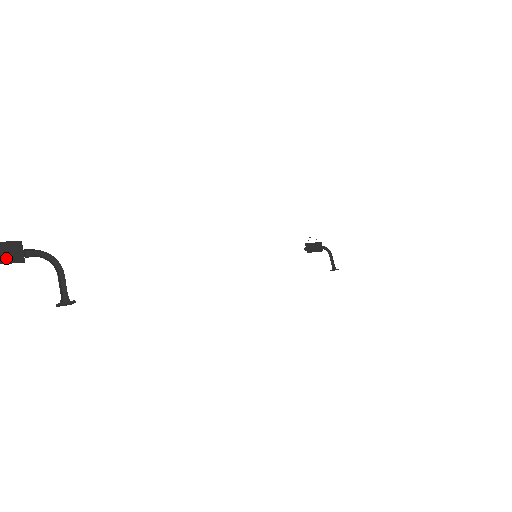
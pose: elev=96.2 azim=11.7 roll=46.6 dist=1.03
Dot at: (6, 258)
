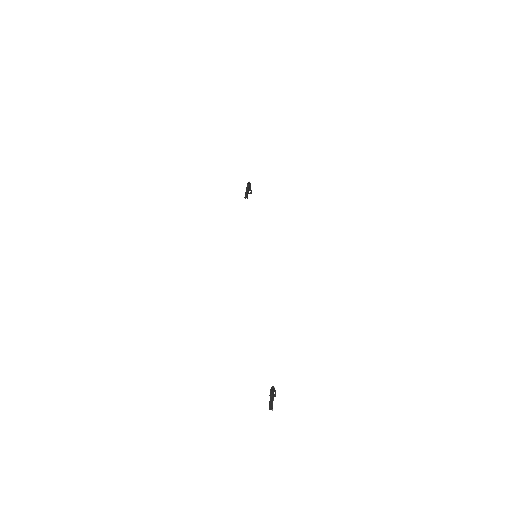
Dot at: occluded
